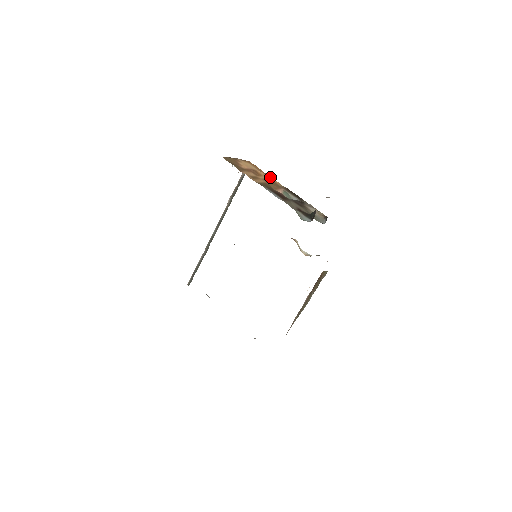
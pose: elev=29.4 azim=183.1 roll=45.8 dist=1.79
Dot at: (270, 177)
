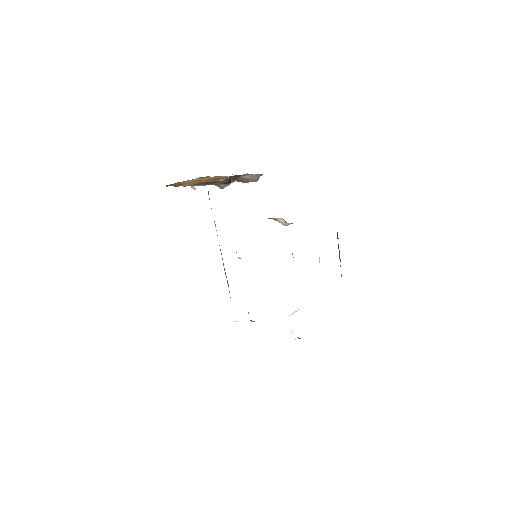
Dot at: occluded
